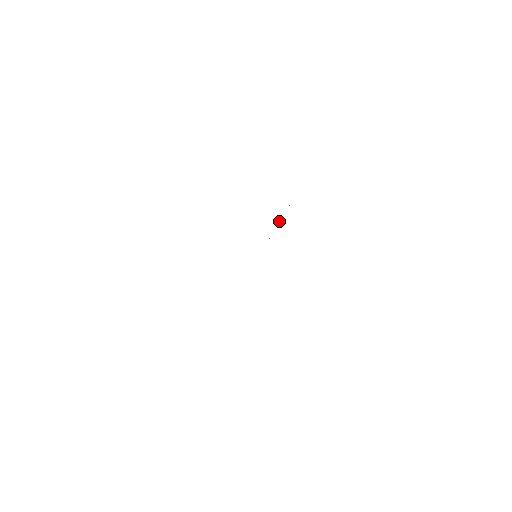
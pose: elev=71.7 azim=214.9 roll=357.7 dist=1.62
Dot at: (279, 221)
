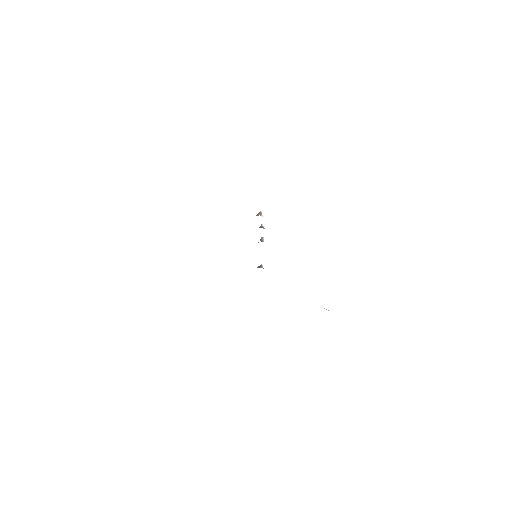
Dot at: (261, 224)
